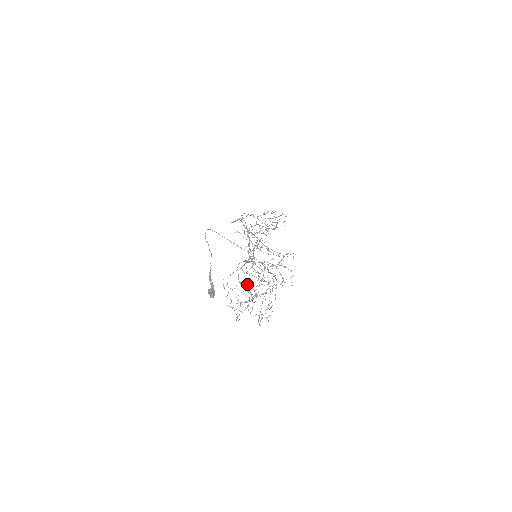
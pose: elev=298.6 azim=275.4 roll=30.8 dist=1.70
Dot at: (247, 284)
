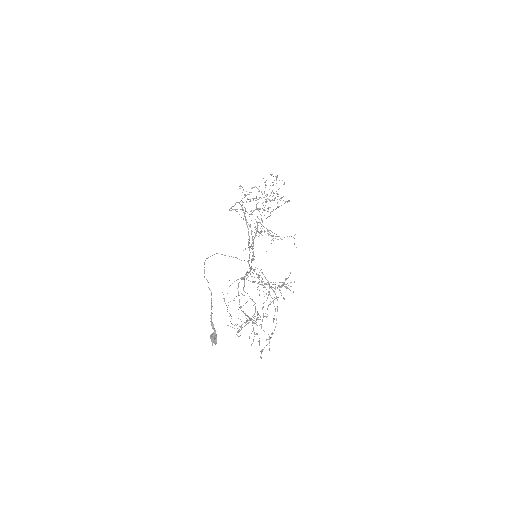
Dot at: occluded
